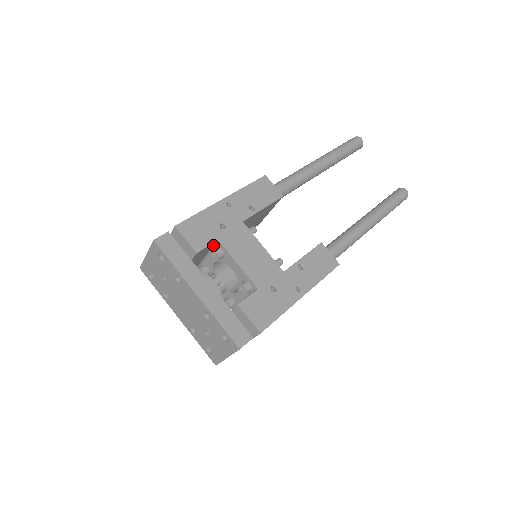
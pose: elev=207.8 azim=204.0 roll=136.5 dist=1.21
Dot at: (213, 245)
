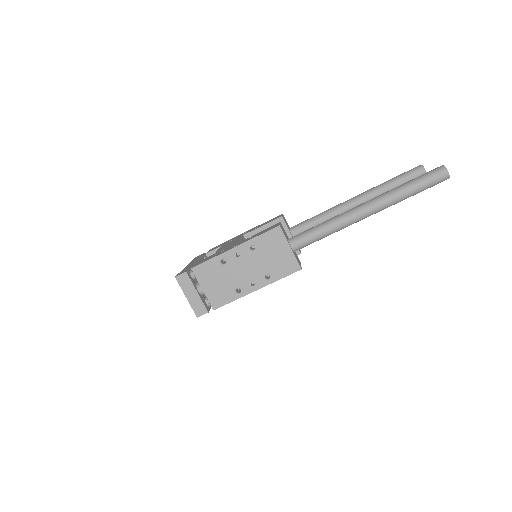
Dot at: occluded
